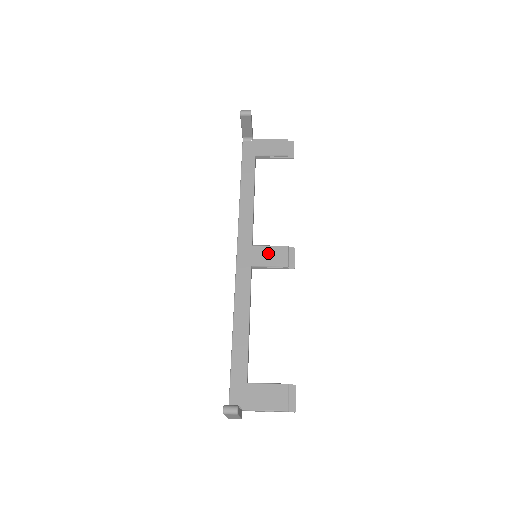
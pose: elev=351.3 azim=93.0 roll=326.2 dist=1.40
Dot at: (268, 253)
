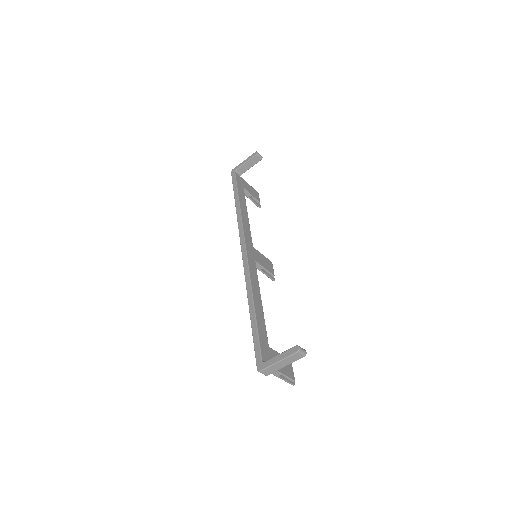
Dot at: (263, 259)
